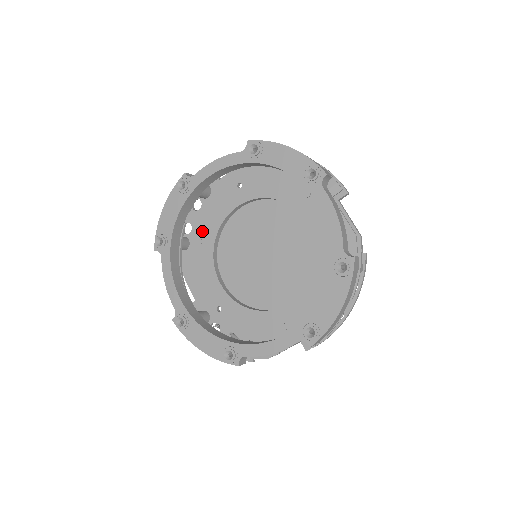
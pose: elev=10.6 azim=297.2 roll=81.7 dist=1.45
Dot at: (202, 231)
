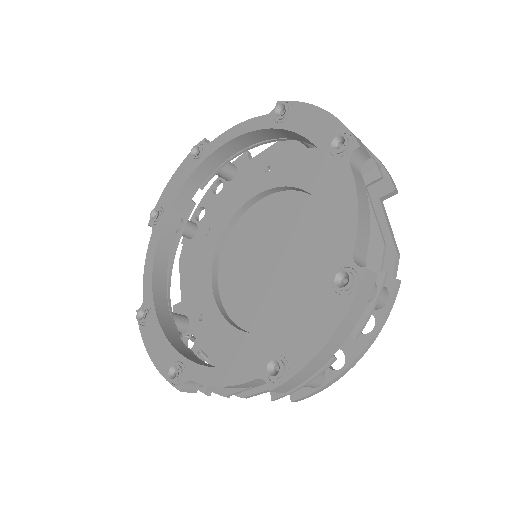
Dot at: (213, 219)
